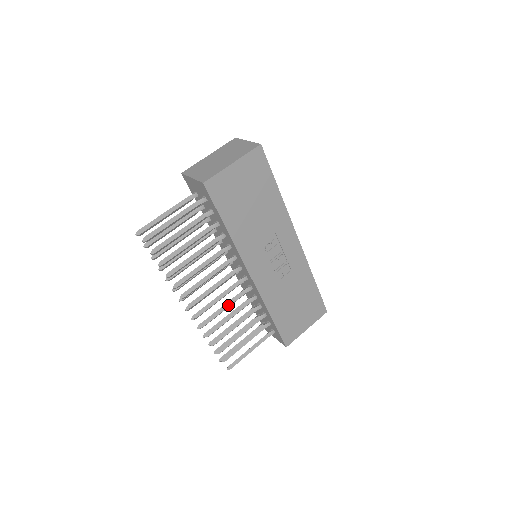
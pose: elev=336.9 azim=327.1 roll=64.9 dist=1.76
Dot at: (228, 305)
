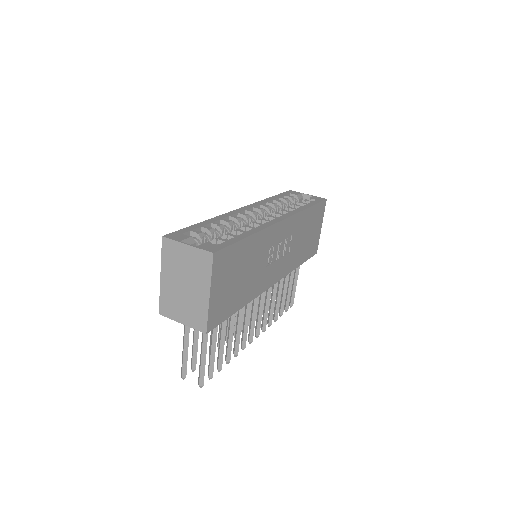
Dot at: (268, 302)
